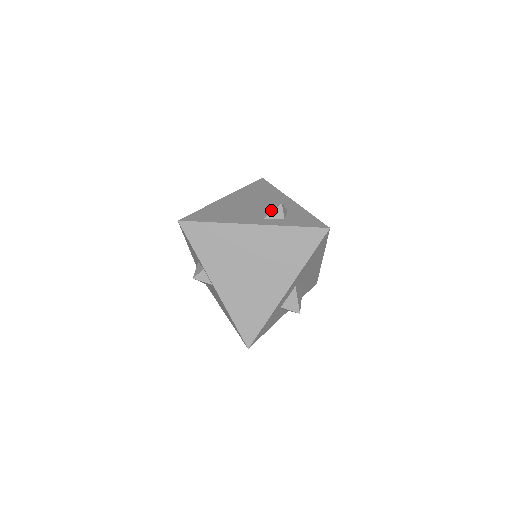
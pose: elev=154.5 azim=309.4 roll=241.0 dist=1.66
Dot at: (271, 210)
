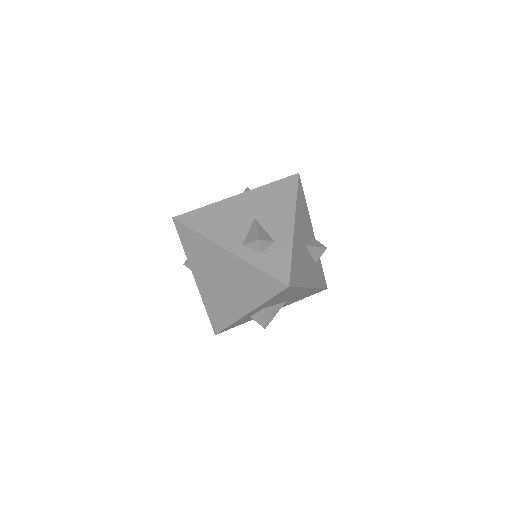
Dot at: (251, 240)
